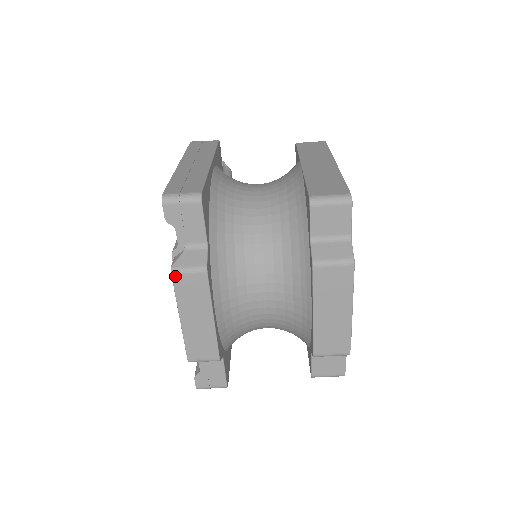
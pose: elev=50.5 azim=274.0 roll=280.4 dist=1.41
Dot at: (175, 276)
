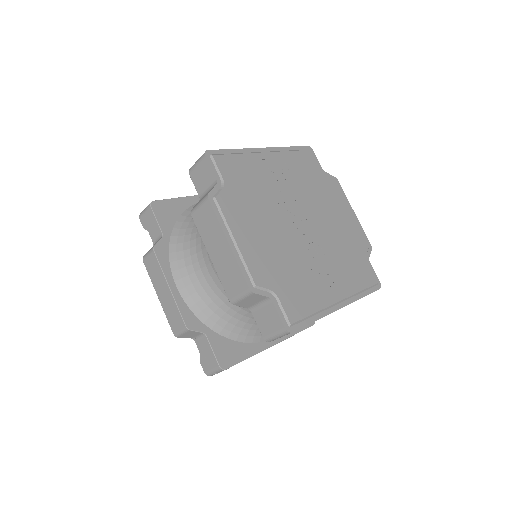
Dot at: (144, 261)
